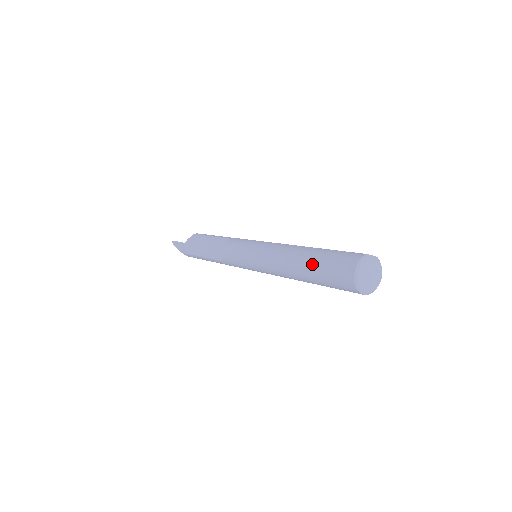
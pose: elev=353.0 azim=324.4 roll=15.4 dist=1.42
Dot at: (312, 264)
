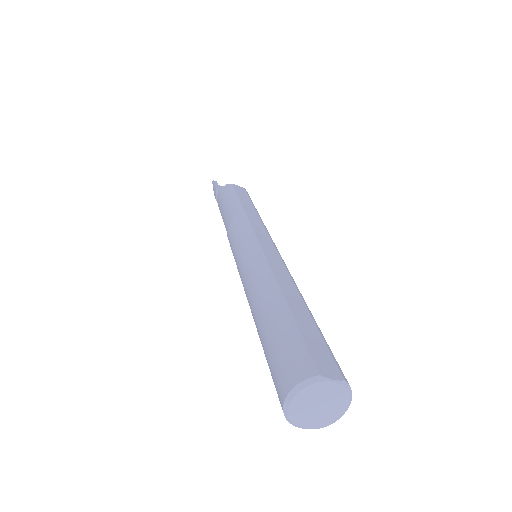
Dot at: (264, 334)
